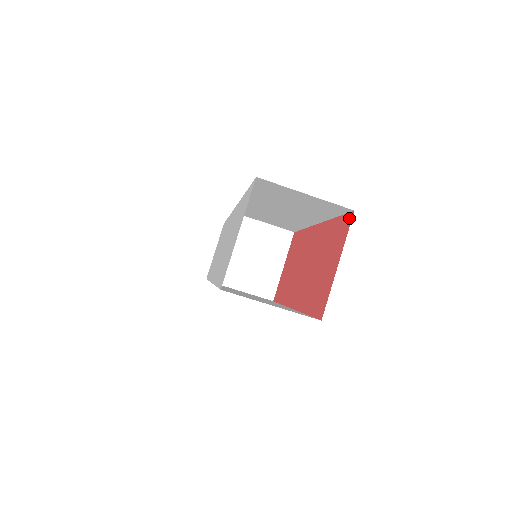
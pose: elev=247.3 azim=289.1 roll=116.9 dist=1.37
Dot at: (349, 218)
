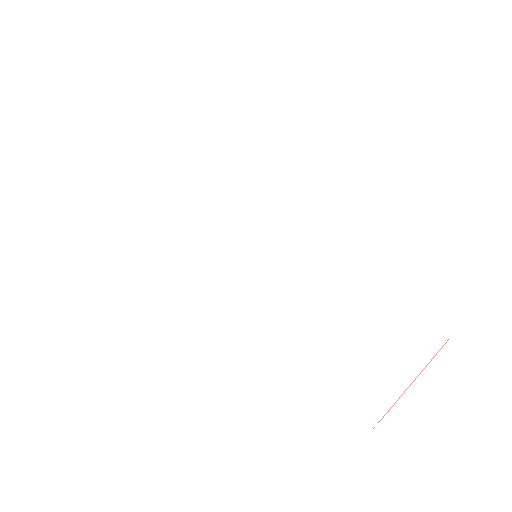
Dot at: occluded
